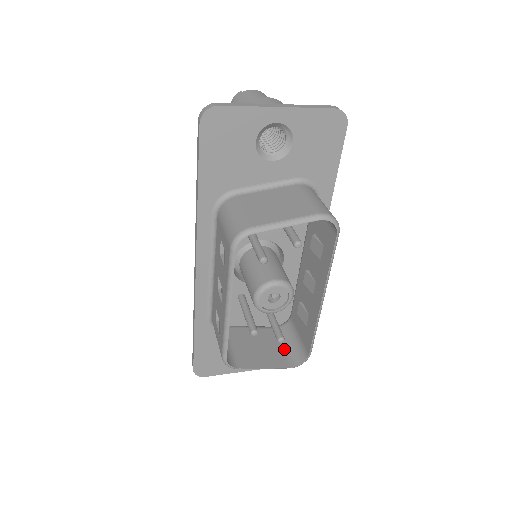
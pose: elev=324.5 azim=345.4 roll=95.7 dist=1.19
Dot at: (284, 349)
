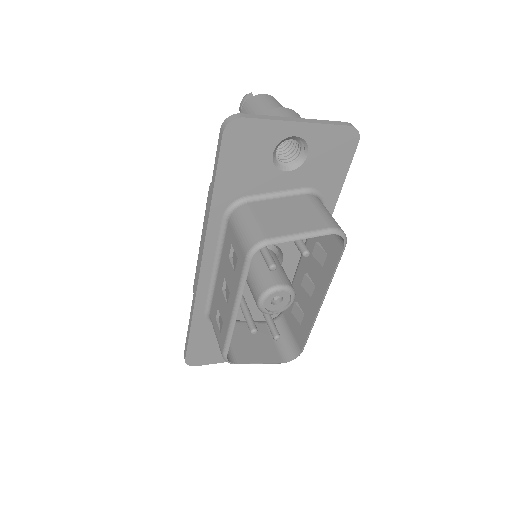
Dot at: (276, 344)
